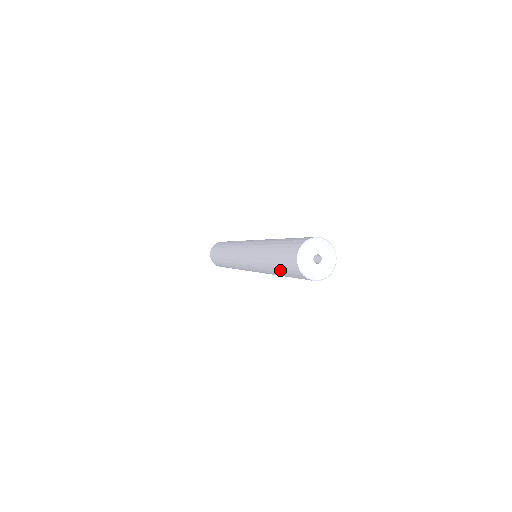
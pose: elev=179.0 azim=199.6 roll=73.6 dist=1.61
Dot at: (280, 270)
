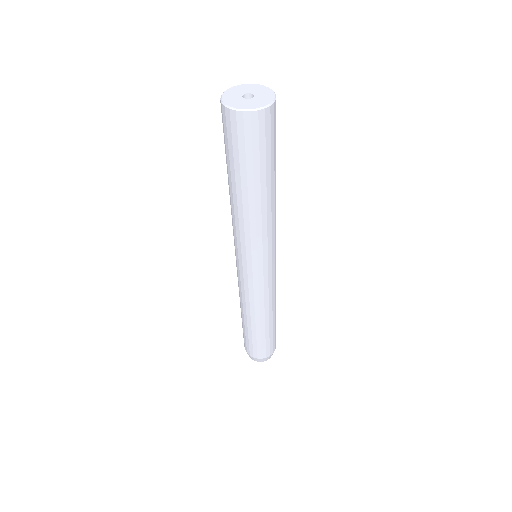
Dot at: (231, 166)
